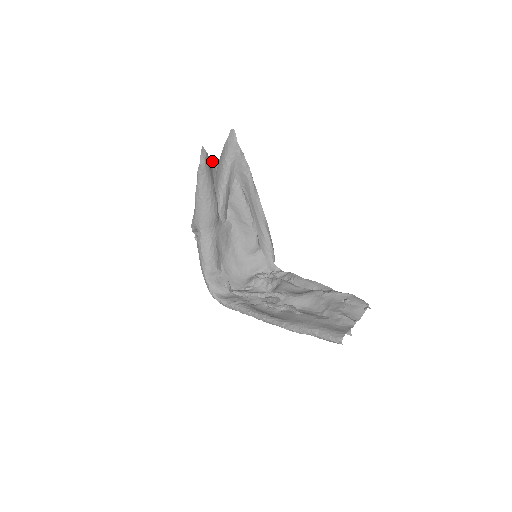
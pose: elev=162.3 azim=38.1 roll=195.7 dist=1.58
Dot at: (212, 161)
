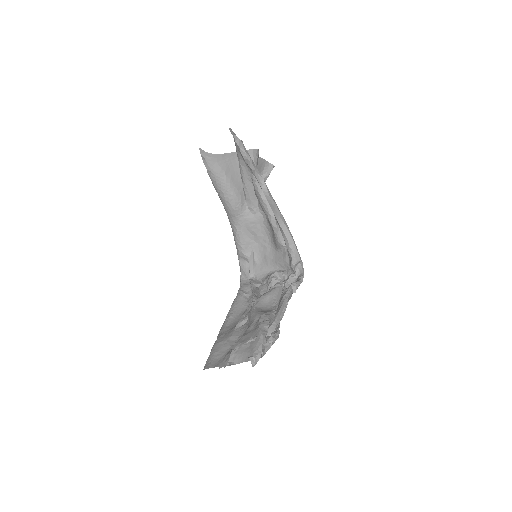
Dot at: occluded
